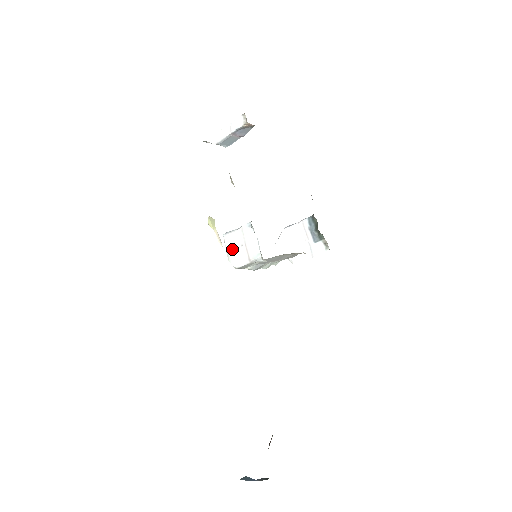
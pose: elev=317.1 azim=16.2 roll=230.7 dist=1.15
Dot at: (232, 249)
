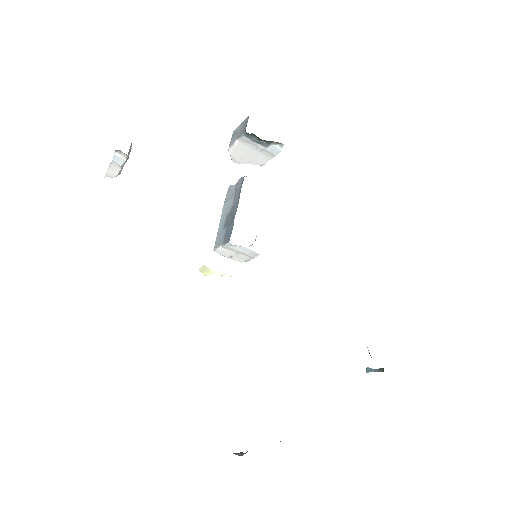
Dot at: (231, 257)
